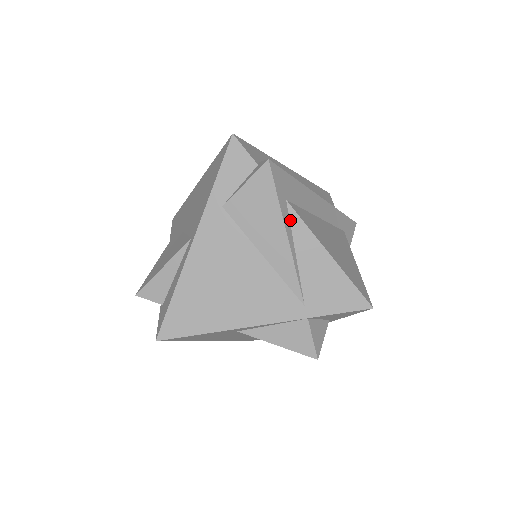
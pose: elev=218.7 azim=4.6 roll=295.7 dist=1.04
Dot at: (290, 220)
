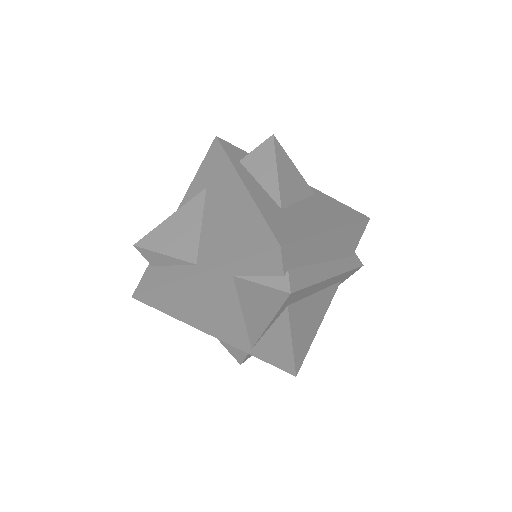
Dot at: (280, 315)
